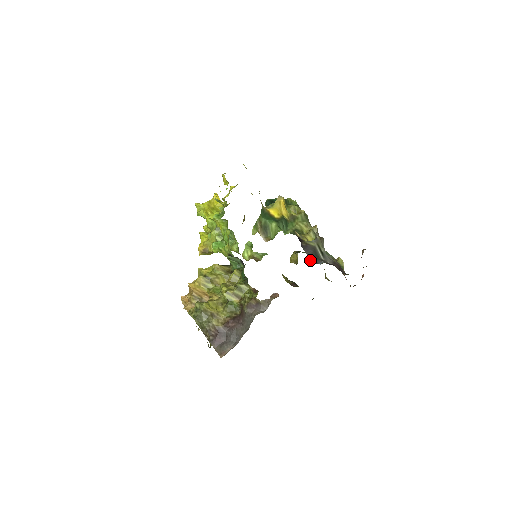
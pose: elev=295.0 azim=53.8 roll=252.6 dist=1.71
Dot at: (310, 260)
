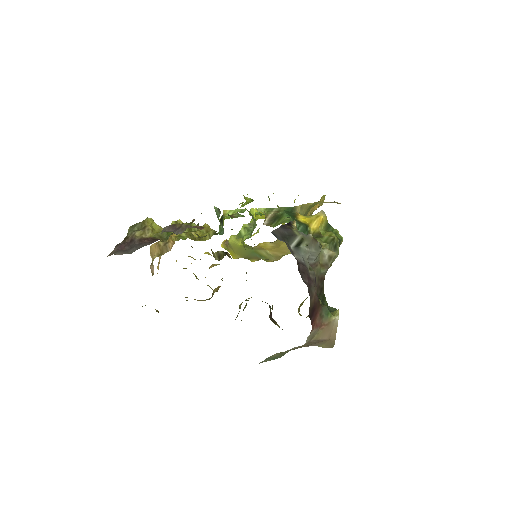
Dot at: (272, 231)
